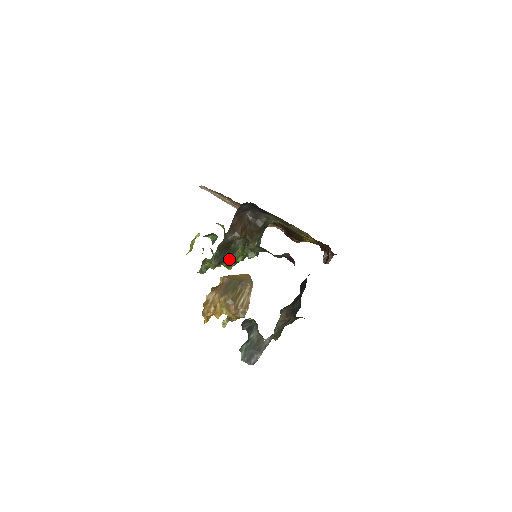
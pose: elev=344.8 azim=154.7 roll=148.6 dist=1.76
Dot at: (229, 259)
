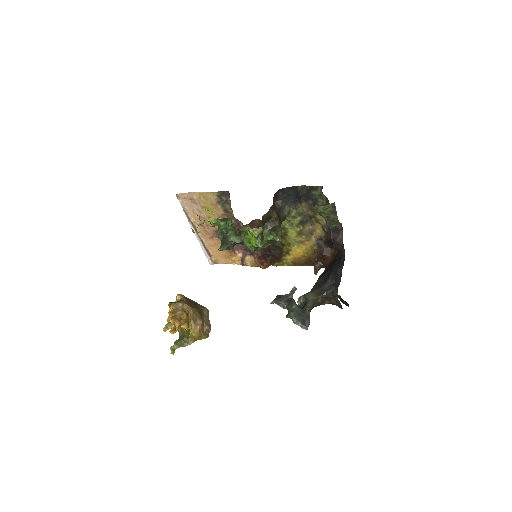
Dot at: occluded
